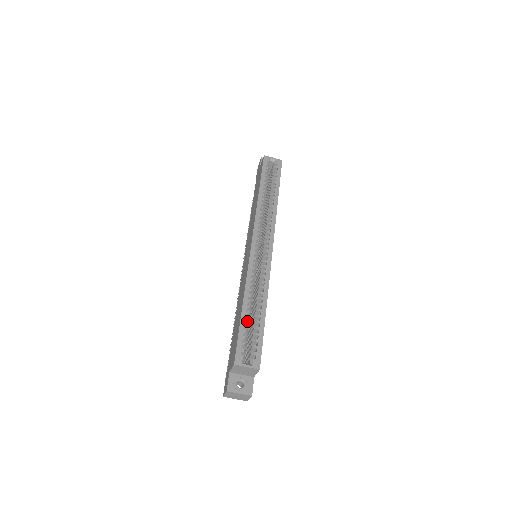
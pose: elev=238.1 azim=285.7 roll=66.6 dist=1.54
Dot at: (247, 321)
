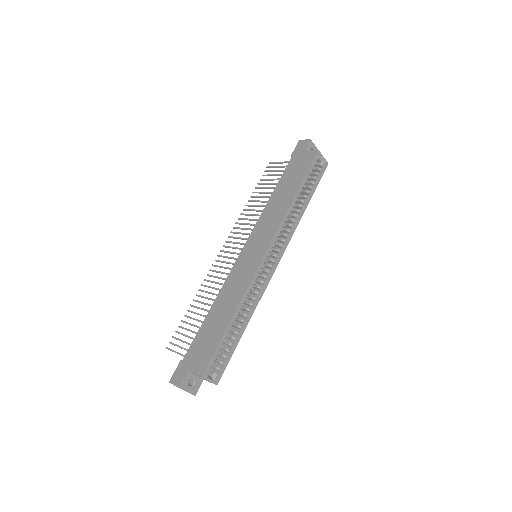
Dot at: (227, 335)
